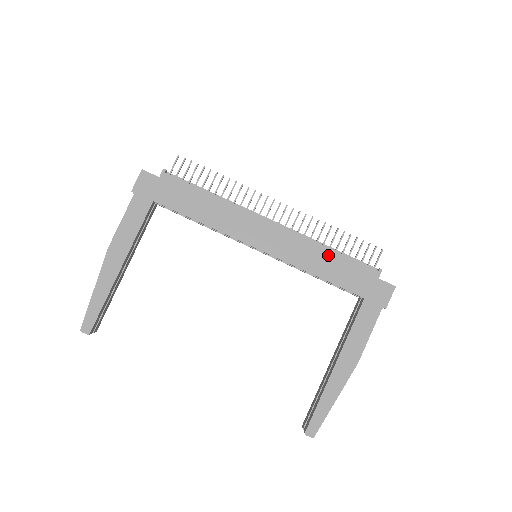
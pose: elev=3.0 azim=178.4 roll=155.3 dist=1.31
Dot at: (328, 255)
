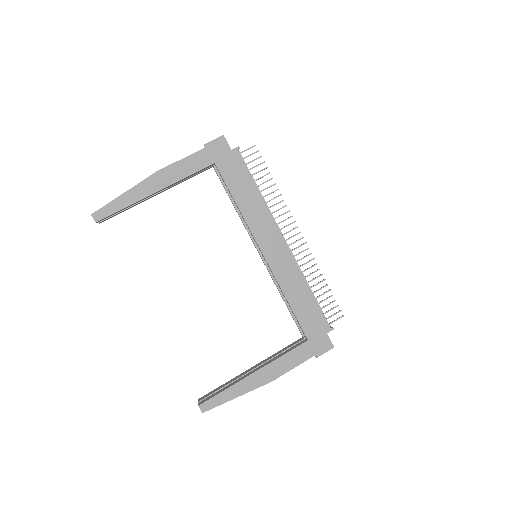
Dot at: (306, 292)
